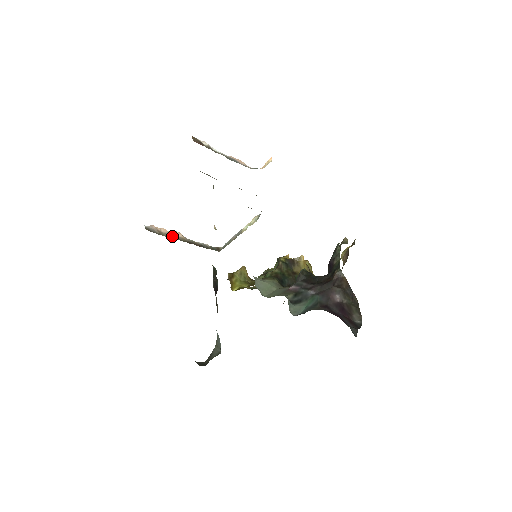
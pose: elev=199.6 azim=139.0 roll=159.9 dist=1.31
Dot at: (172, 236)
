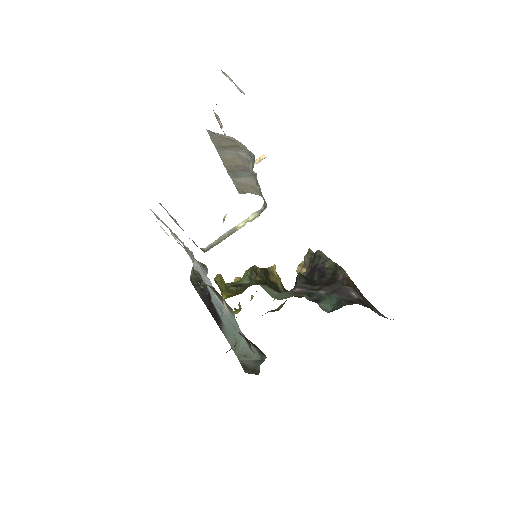
Dot at: occluded
